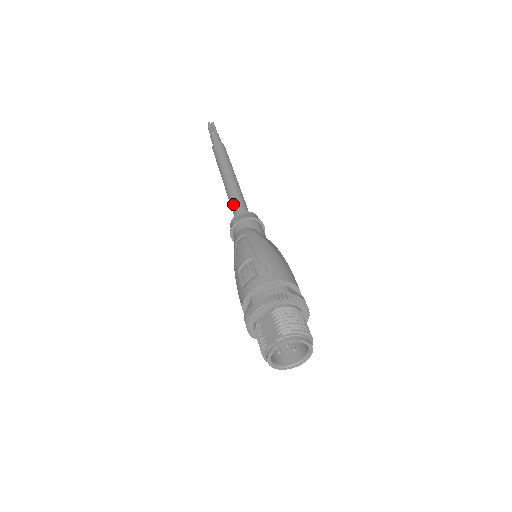
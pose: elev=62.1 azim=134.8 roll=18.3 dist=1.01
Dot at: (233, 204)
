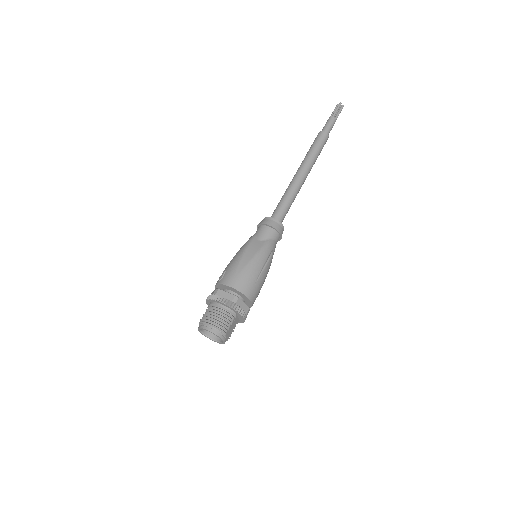
Dot at: occluded
